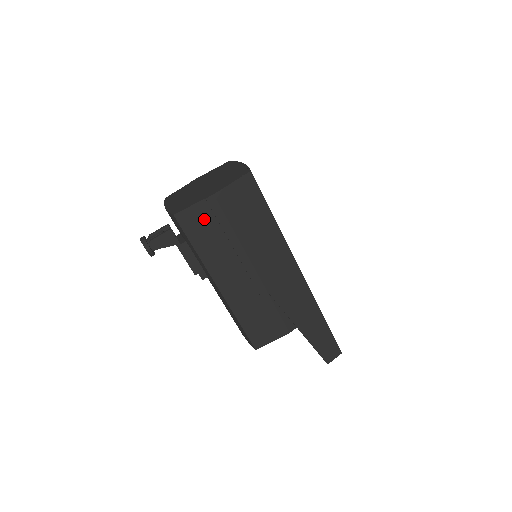
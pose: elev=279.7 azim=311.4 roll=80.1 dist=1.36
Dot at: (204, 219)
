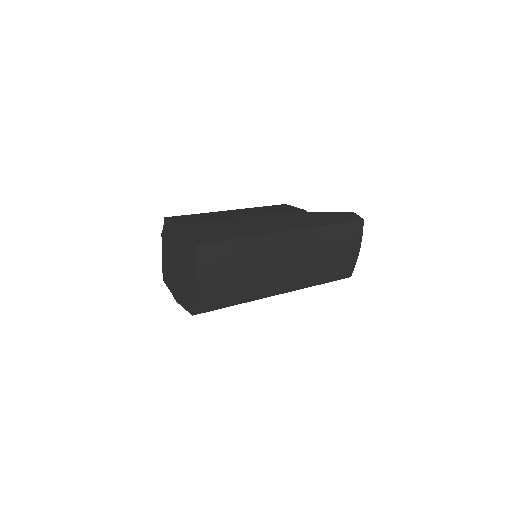
Dot at: occluded
